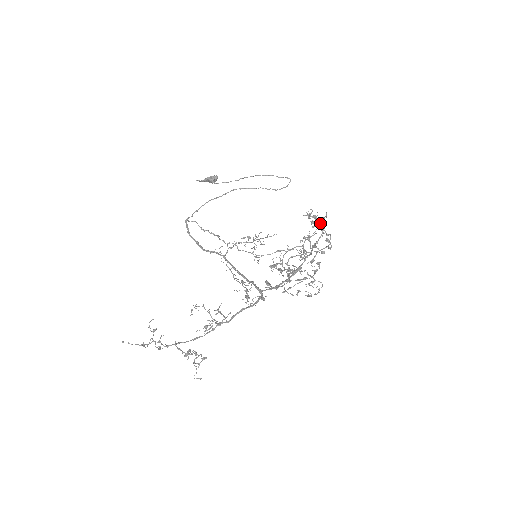
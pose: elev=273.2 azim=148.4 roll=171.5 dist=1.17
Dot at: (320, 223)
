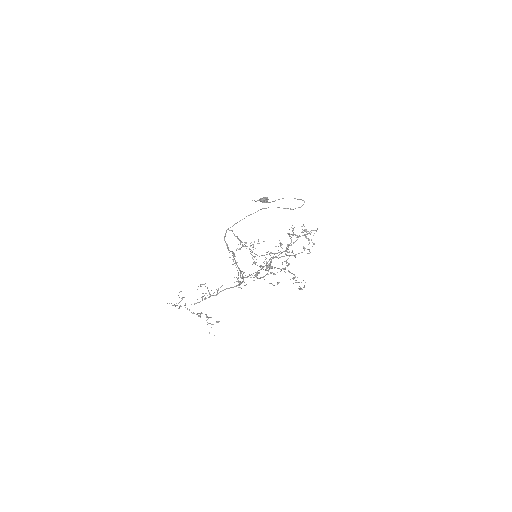
Dot at: (304, 235)
